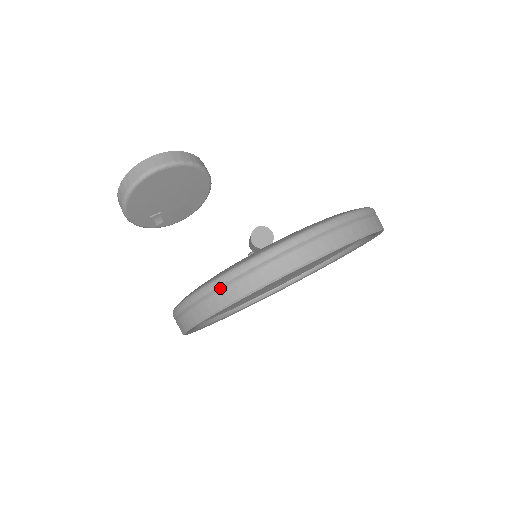
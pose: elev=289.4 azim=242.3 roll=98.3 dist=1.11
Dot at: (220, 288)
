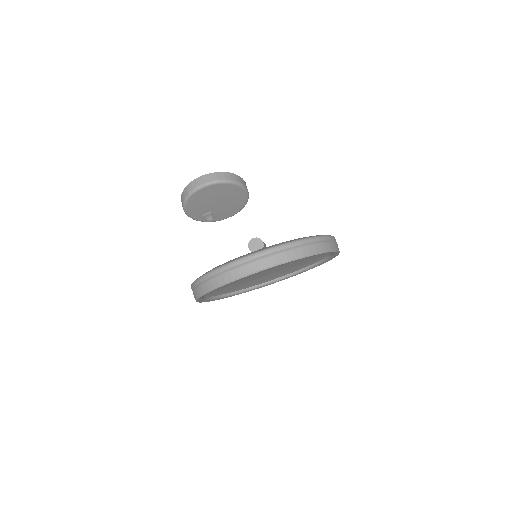
Dot at: (209, 279)
